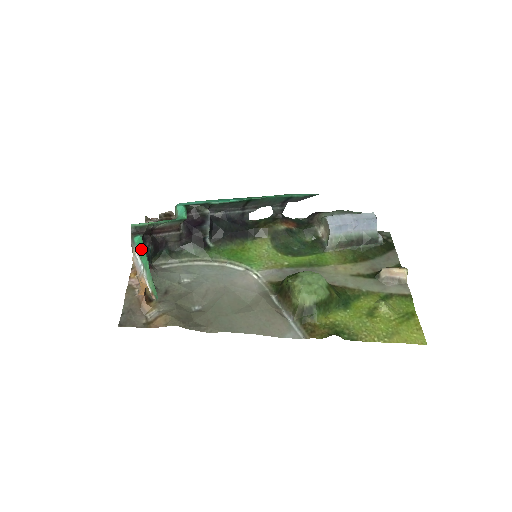
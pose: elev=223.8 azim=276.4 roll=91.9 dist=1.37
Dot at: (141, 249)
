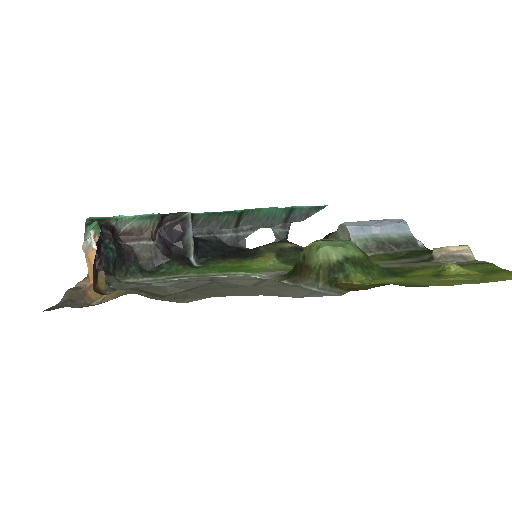
Dot at: occluded
